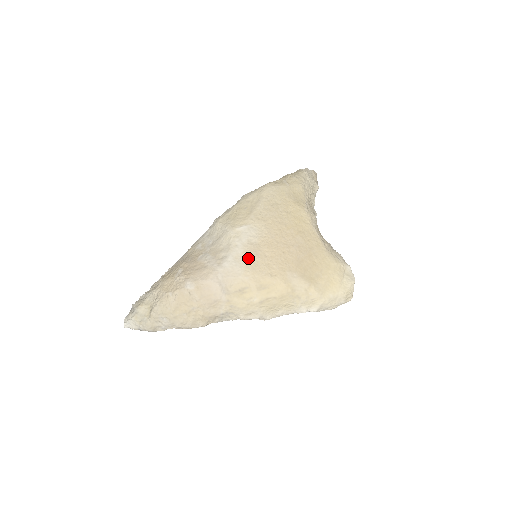
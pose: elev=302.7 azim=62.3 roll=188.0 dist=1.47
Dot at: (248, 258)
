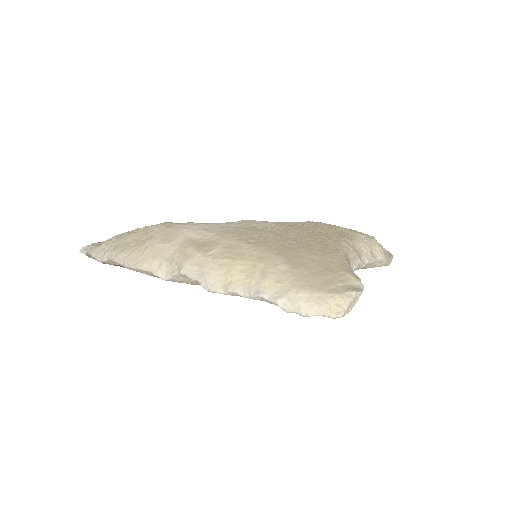
Dot at: (238, 229)
